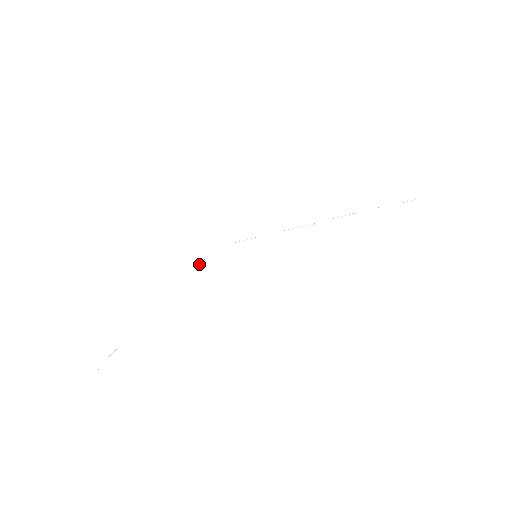
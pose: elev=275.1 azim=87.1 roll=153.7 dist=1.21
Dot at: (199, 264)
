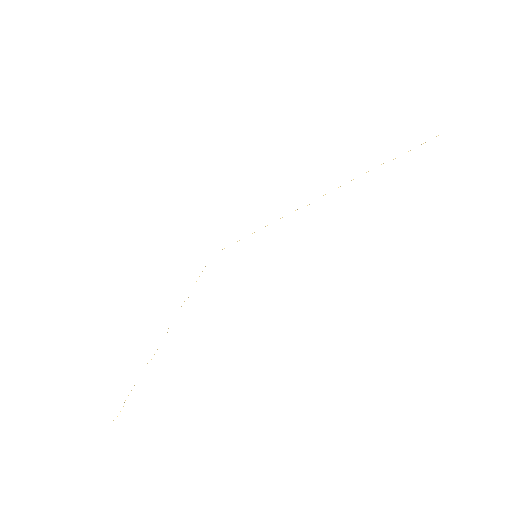
Dot at: occluded
